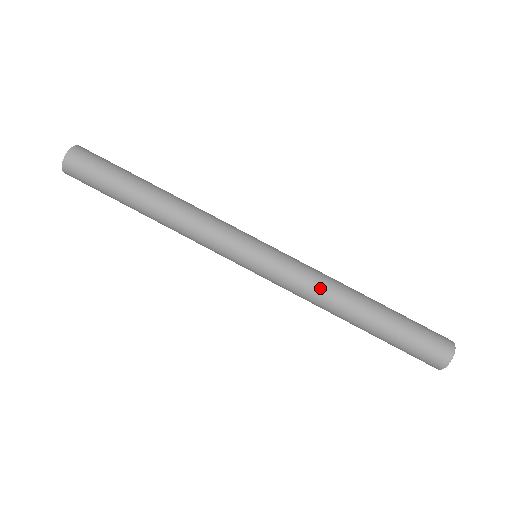
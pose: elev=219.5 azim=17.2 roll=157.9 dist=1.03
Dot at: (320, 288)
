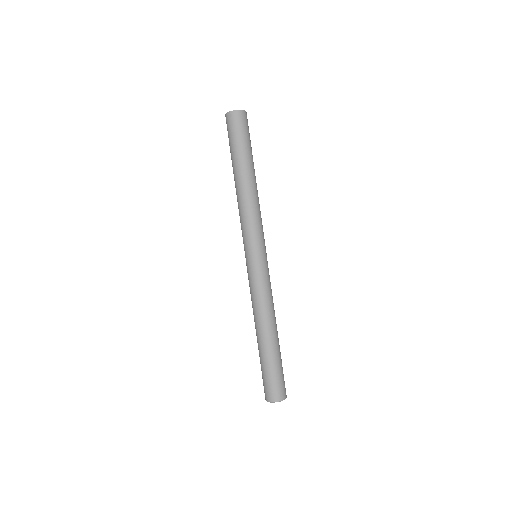
Dot at: (270, 303)
